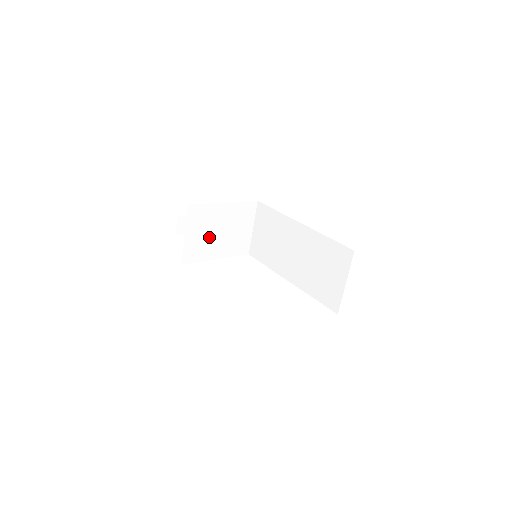
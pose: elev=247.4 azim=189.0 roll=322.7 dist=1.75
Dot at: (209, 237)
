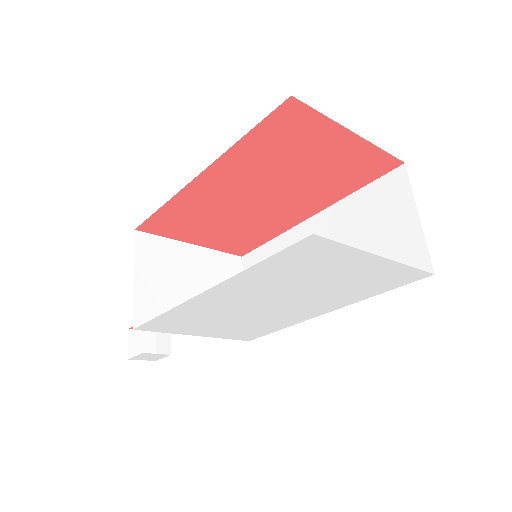
Dot at: (176, 292)
